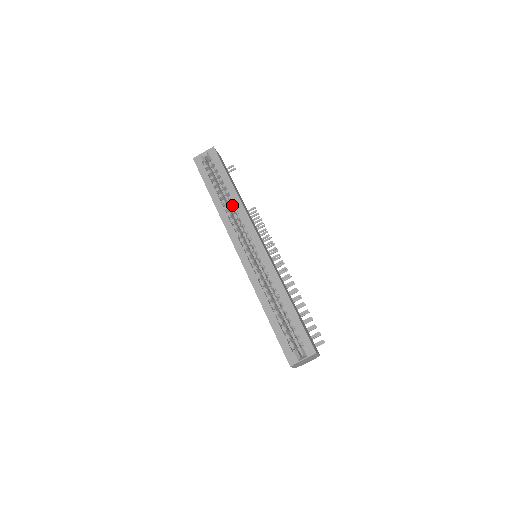
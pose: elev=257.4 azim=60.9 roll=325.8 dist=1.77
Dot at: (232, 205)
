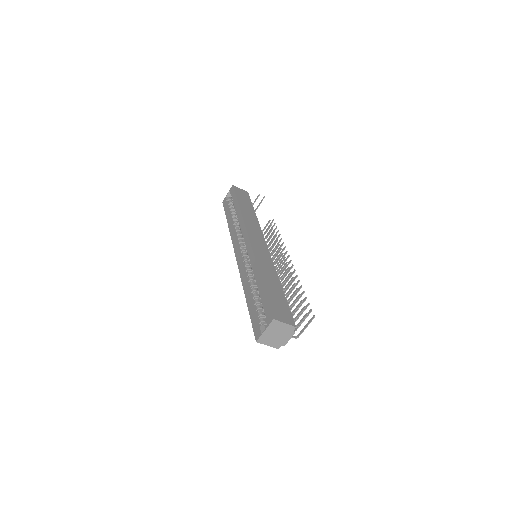
Dot at: (238, 221)
